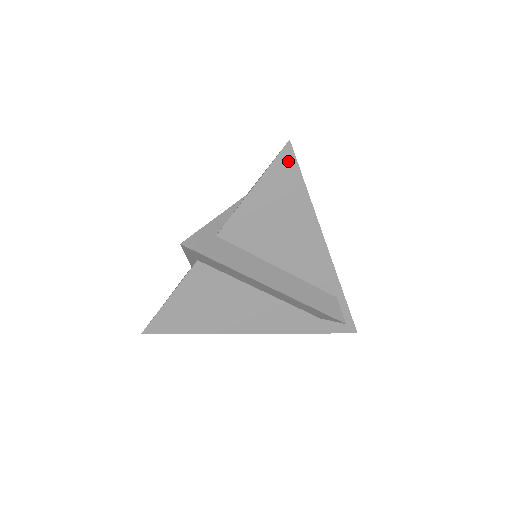
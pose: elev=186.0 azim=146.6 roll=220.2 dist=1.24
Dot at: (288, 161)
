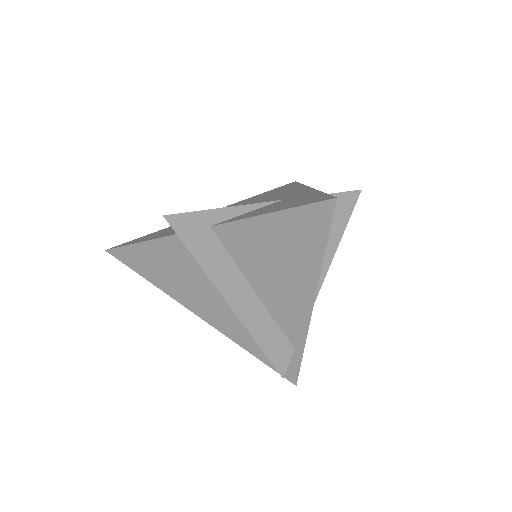
Dot at: (322, 215)
